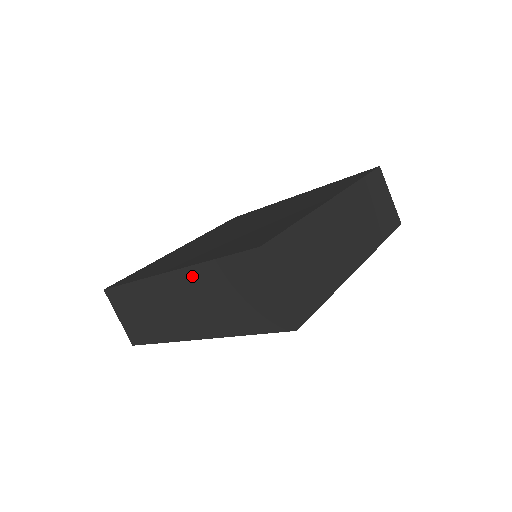
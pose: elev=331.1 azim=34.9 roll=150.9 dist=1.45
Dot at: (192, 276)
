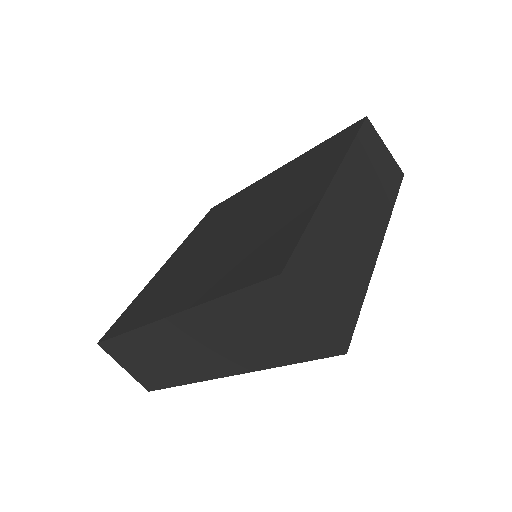
Dot at: (201, 316)
